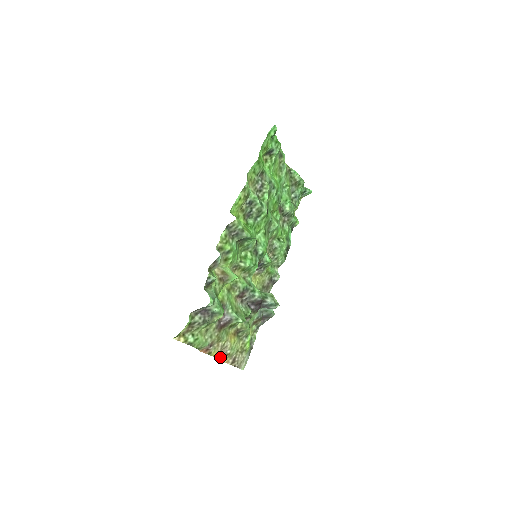
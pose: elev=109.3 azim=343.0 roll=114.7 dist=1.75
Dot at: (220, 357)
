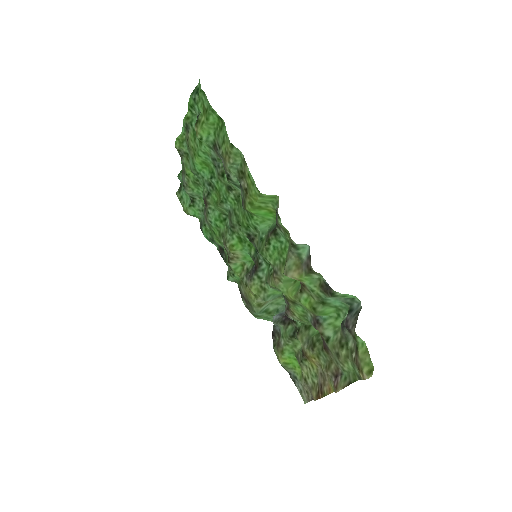
Dot at: (321, 393)
